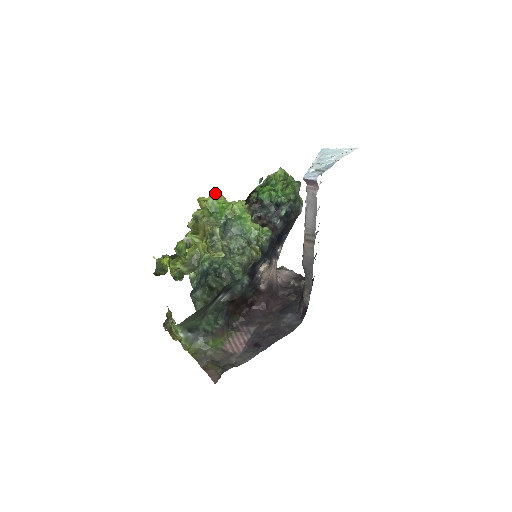
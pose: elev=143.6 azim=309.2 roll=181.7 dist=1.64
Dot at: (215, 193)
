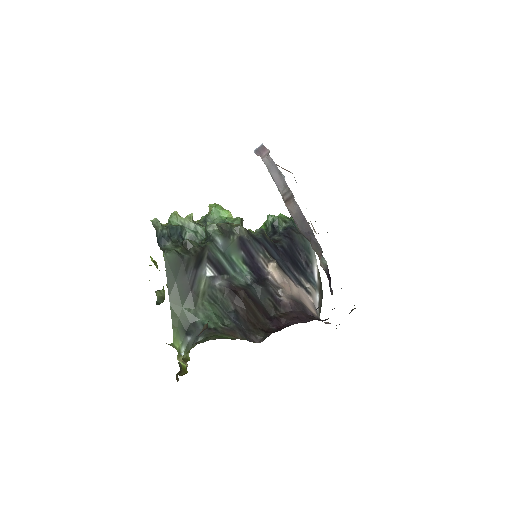
Dot at: occluded
